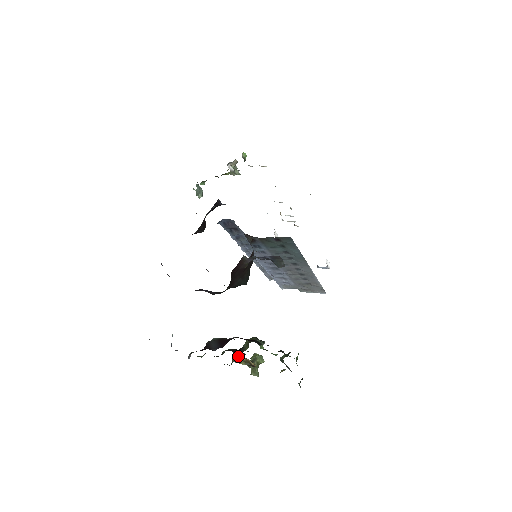
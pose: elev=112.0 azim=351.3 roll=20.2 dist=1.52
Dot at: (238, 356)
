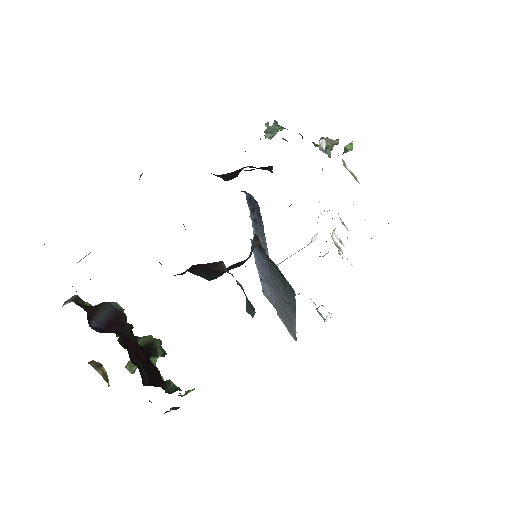
Dot at: (100, 363)
